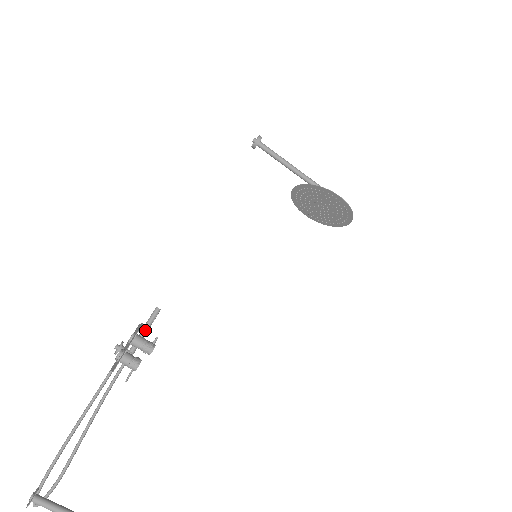
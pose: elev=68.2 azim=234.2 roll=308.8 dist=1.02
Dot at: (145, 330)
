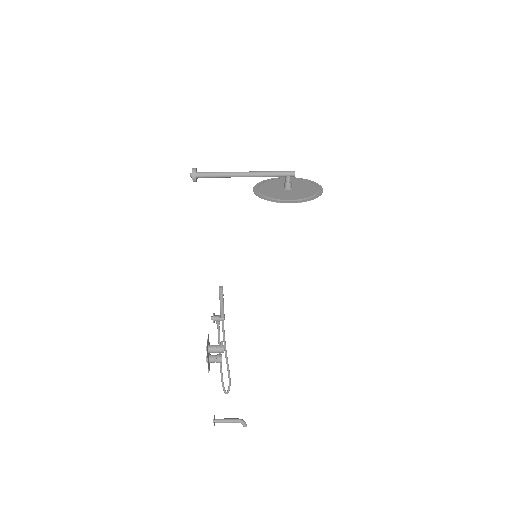
Dot at: (221, 304)
